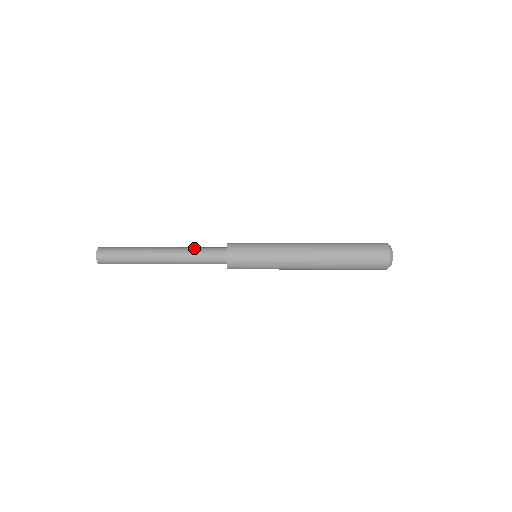
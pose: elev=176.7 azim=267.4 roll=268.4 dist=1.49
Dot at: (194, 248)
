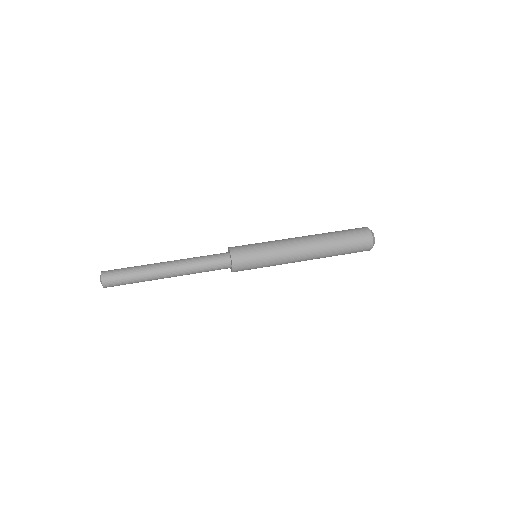
Dot at: (199, 265)
